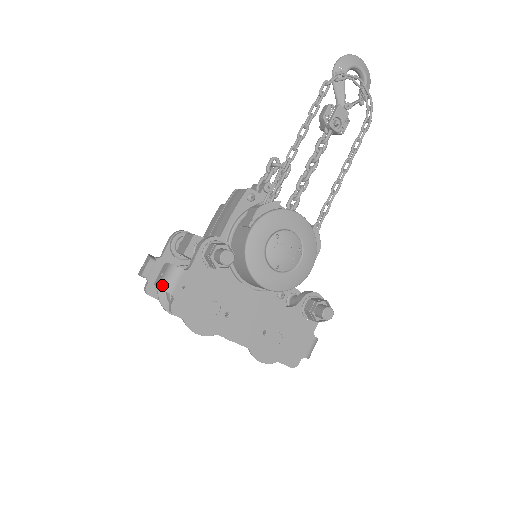
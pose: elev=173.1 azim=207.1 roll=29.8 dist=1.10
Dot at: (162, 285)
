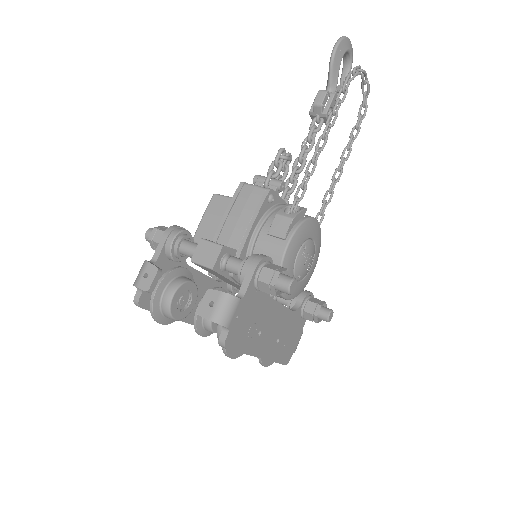
Dot at: (218, 319)
